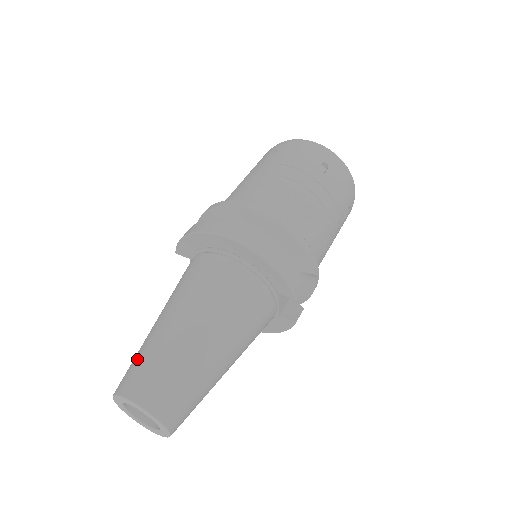
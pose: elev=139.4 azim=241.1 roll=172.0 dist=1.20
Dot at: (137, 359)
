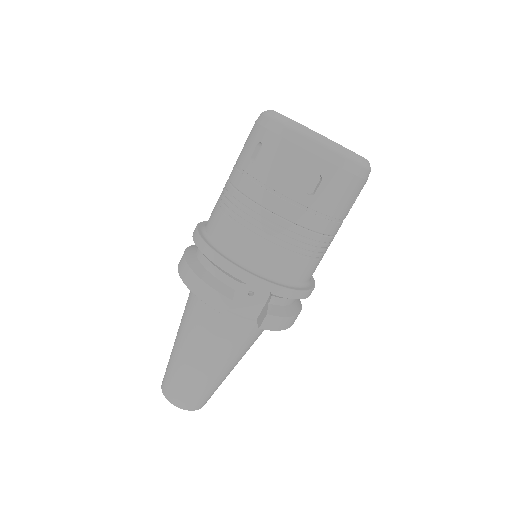
Dot at: occluded
